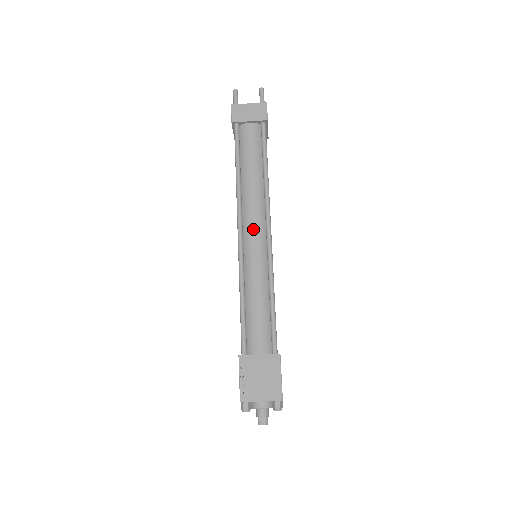
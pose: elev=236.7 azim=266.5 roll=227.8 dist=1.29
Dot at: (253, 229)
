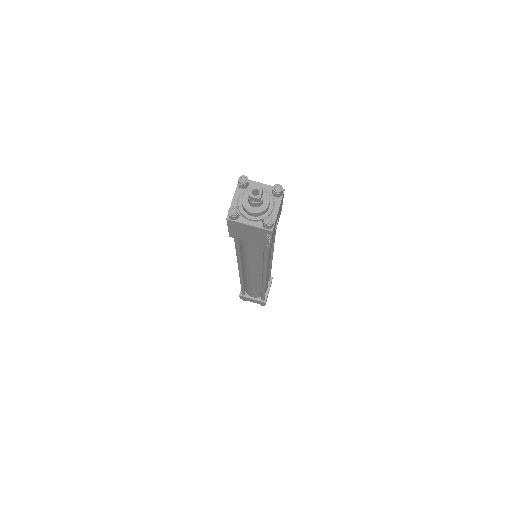
Dot at: occluded
